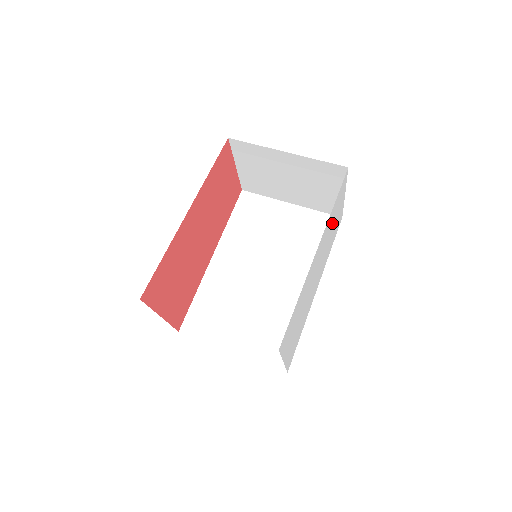
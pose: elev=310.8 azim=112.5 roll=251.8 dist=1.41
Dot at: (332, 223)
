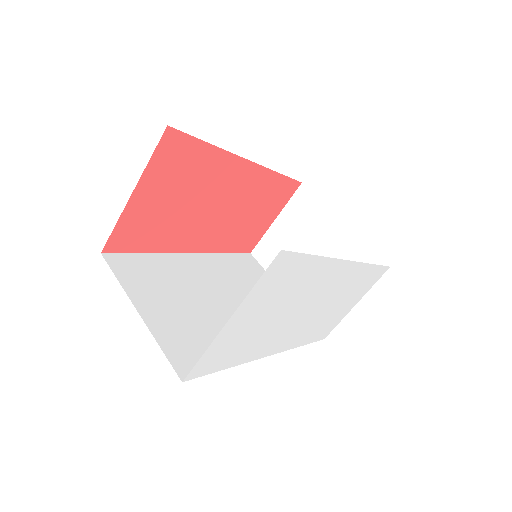
Dot at: (345, 294)
